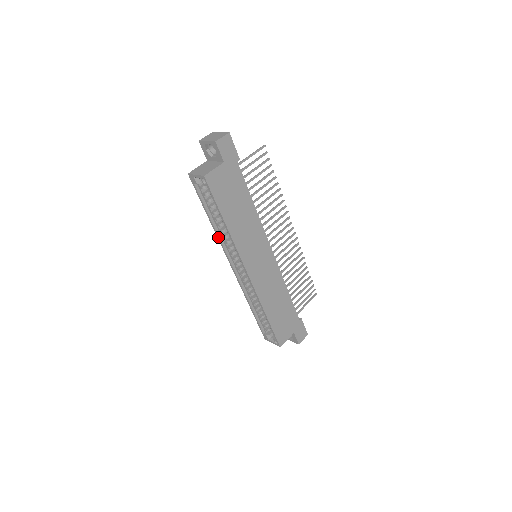
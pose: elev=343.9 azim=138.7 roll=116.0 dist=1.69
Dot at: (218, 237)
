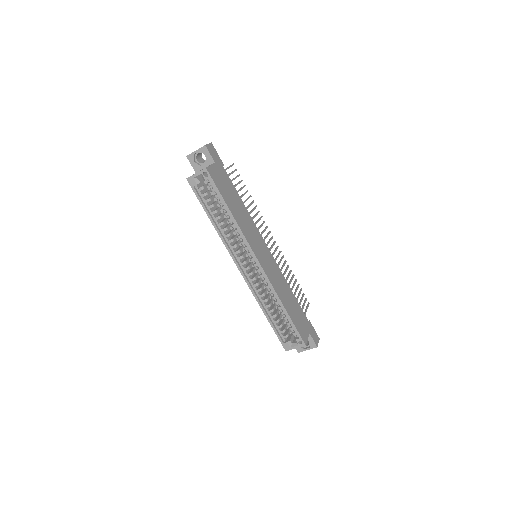
Dot at: (222, 238)
